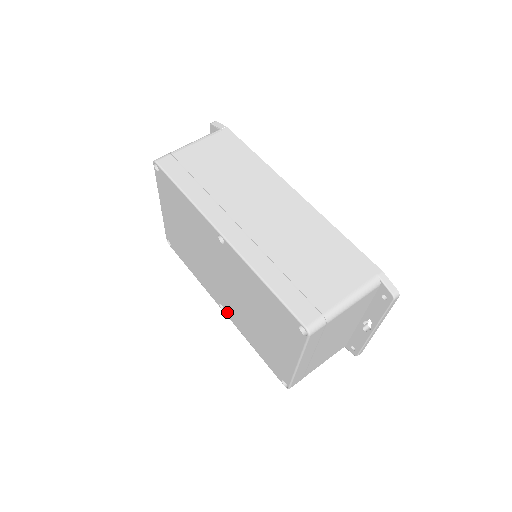
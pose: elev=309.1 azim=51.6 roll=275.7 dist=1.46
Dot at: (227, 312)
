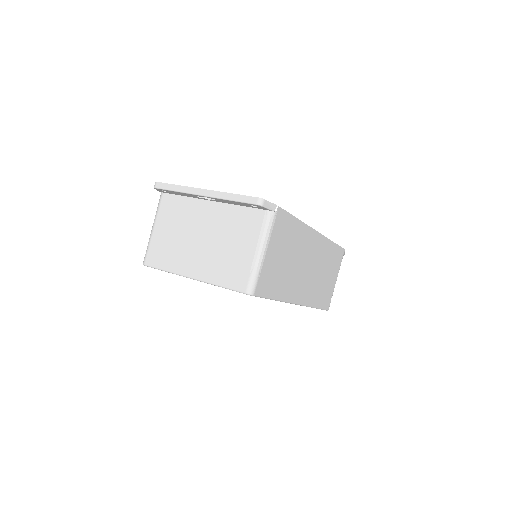
Dot at: occluded
